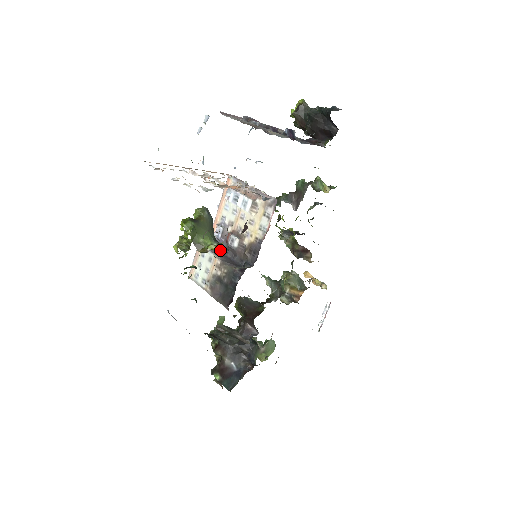
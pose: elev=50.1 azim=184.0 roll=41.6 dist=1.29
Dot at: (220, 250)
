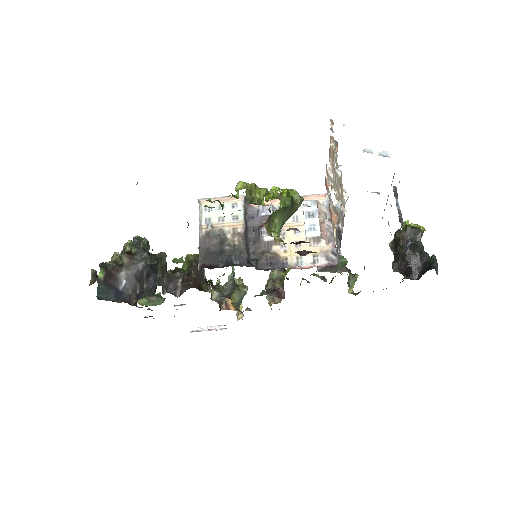
Dot at: (248, 221)
